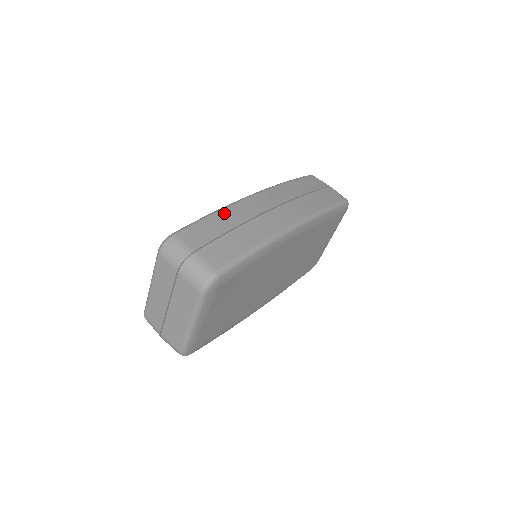
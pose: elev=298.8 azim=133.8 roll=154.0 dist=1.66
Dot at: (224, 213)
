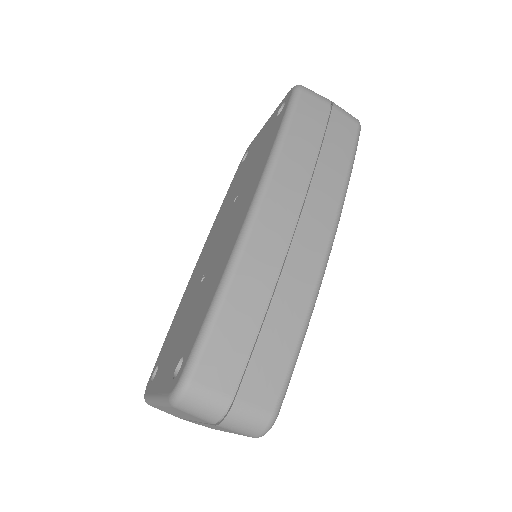
Dot at: (237, 290)
